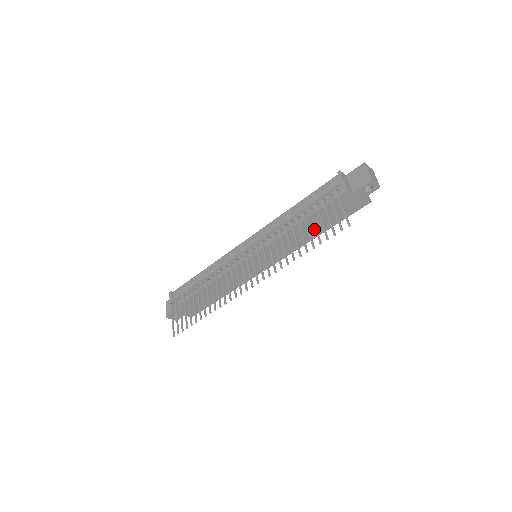
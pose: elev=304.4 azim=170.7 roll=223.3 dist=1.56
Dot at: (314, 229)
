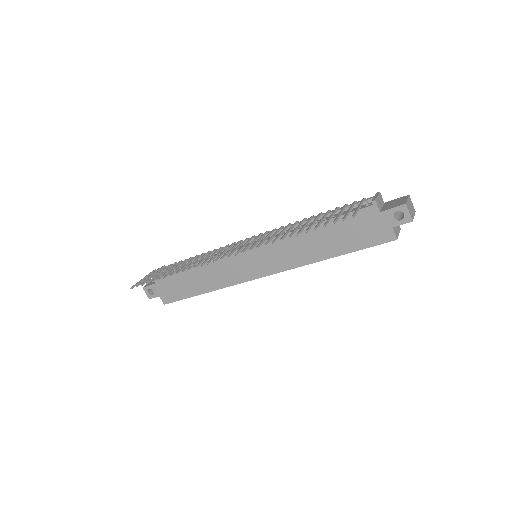
Dot at: (324, 245)
